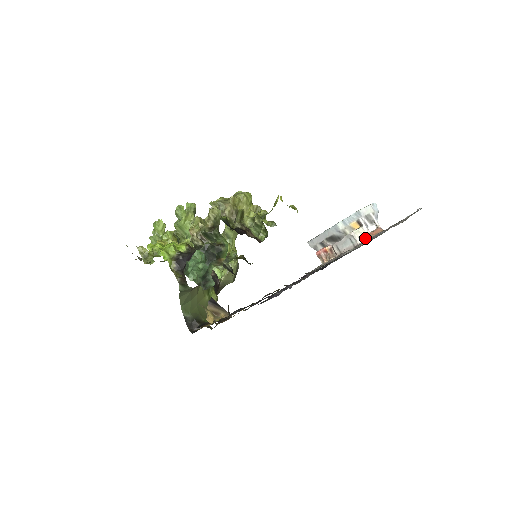
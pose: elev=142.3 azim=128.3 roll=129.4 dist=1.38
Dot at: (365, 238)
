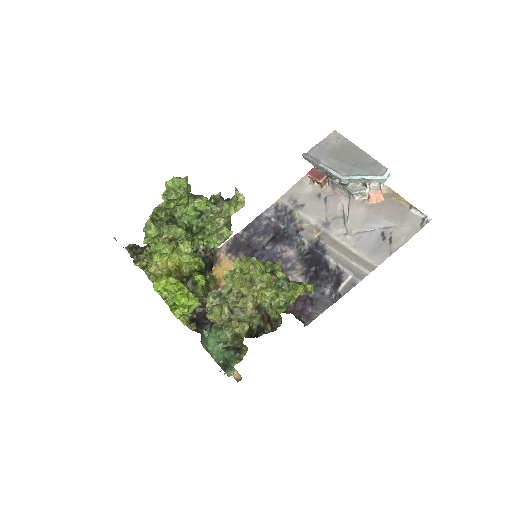
Dot at: (363, 197)
